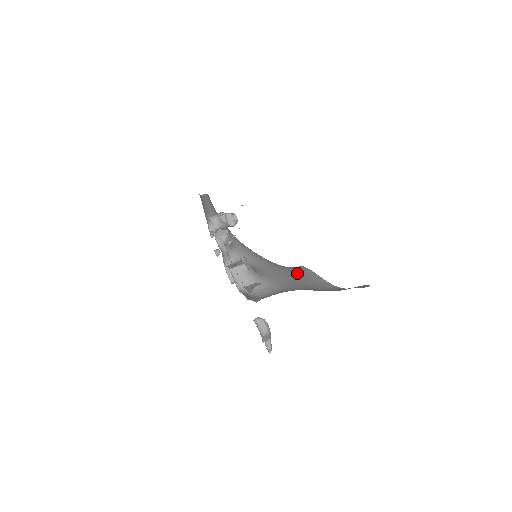
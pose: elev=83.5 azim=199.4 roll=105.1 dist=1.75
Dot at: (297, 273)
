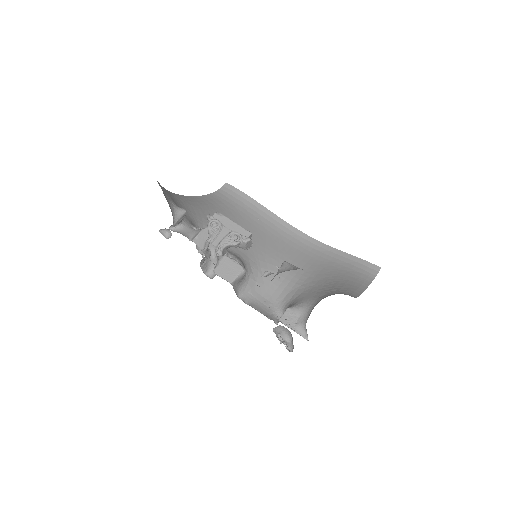
Dot at: (245, 212)
